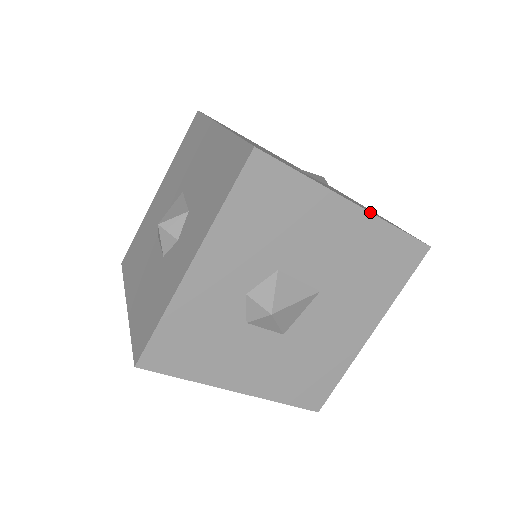
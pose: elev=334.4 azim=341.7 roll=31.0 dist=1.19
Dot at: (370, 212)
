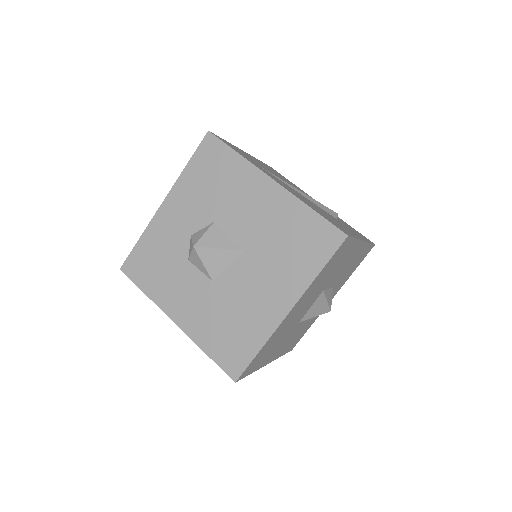
Dot at: (287, 190)
